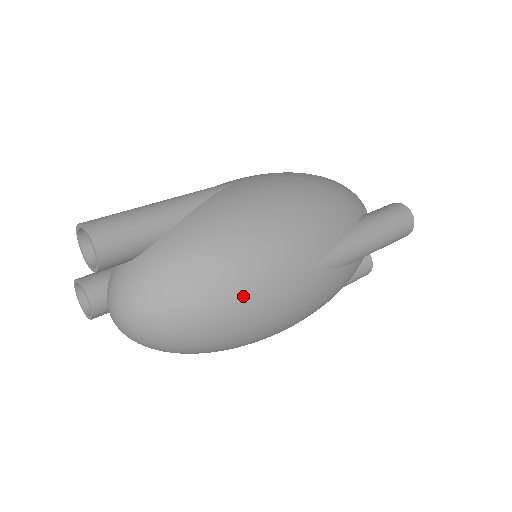
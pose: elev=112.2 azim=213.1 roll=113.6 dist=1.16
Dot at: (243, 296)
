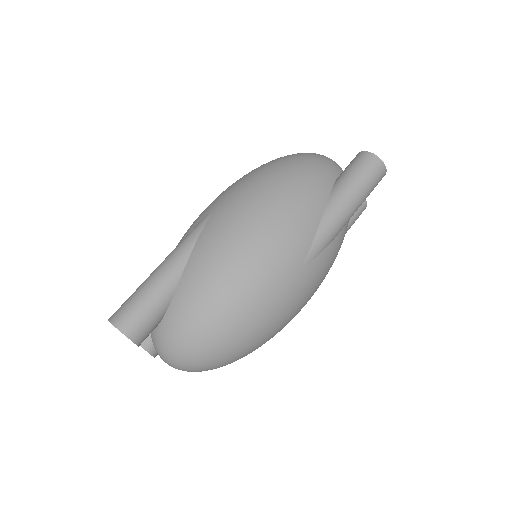
Dot at: (252, 320)
